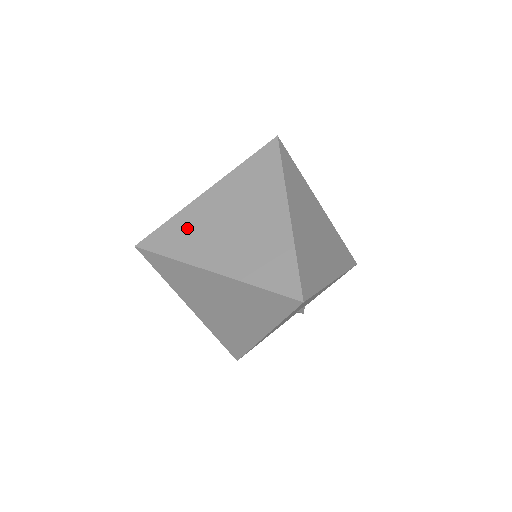
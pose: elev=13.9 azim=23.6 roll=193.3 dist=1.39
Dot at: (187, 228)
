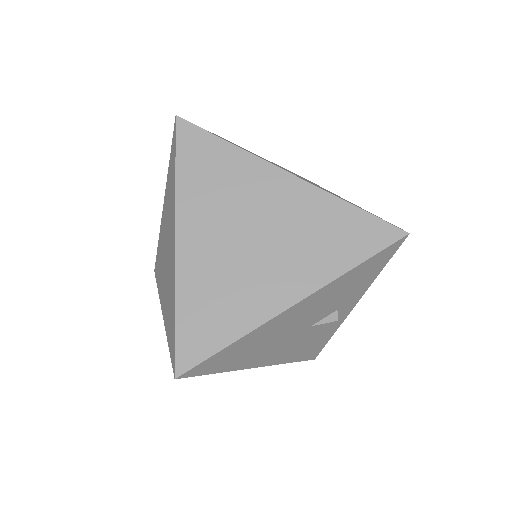
Dot at: (160, 255)
